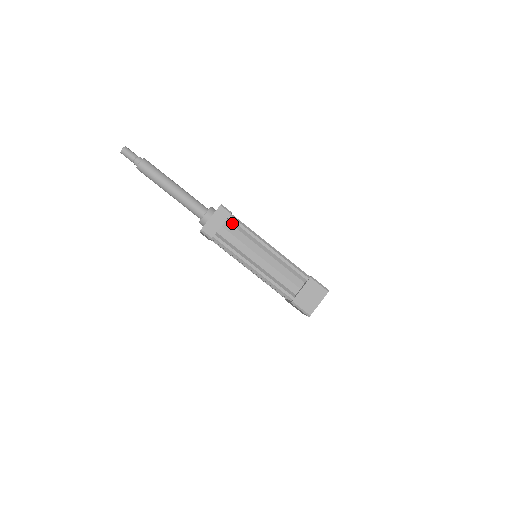
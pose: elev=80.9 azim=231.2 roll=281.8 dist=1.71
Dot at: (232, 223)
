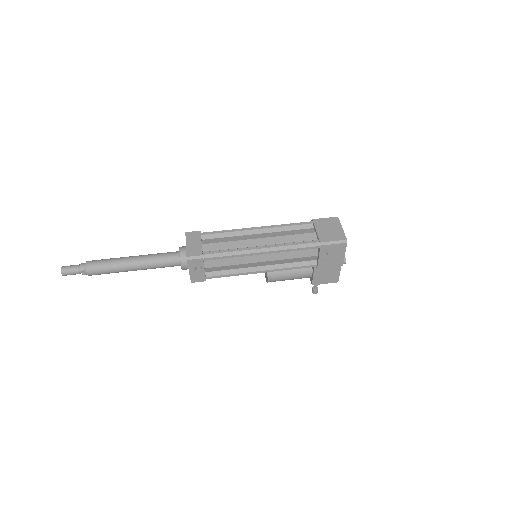
Dot at: (208, 237)
